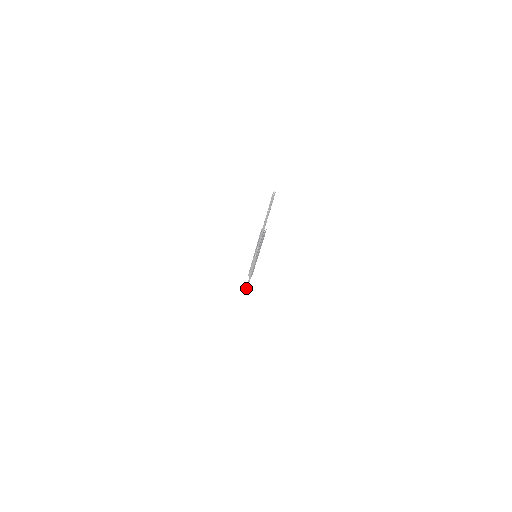
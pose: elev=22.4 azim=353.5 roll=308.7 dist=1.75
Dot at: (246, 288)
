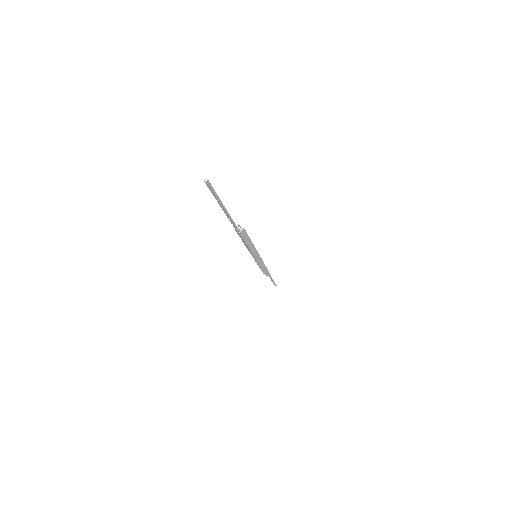
Dot at: occluded
